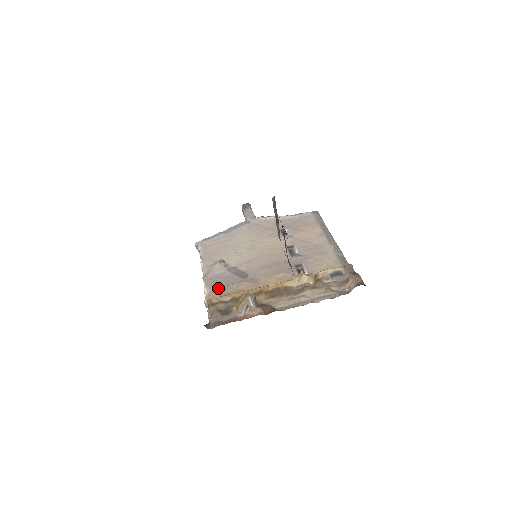
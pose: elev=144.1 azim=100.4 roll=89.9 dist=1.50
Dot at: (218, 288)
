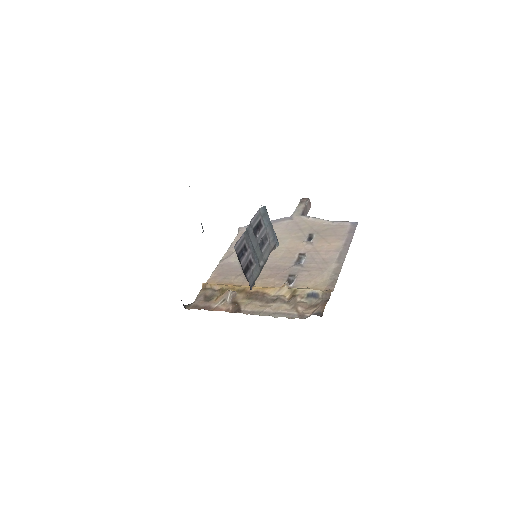
Dot at: (220, 275)
